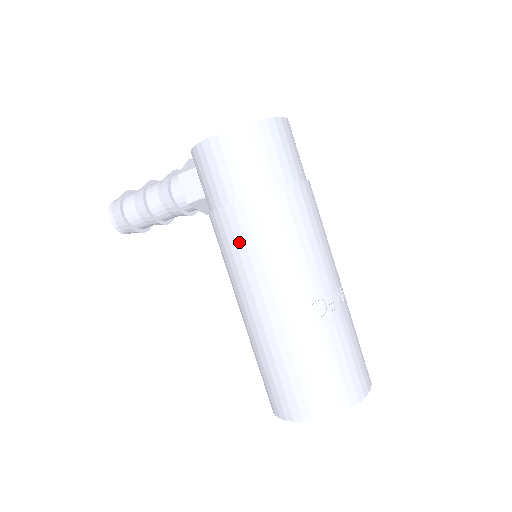
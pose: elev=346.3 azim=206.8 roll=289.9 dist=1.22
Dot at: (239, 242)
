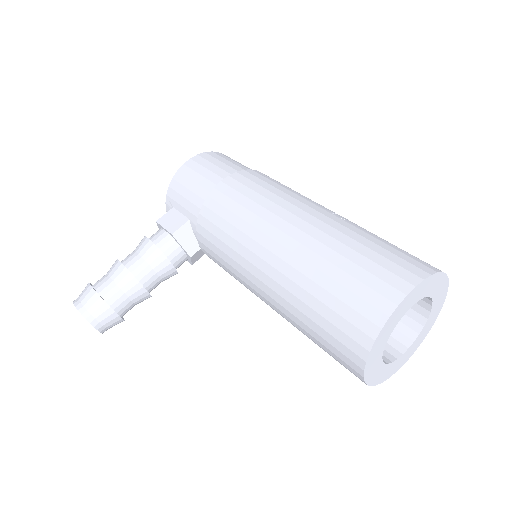
Dot at: (239, 200)
